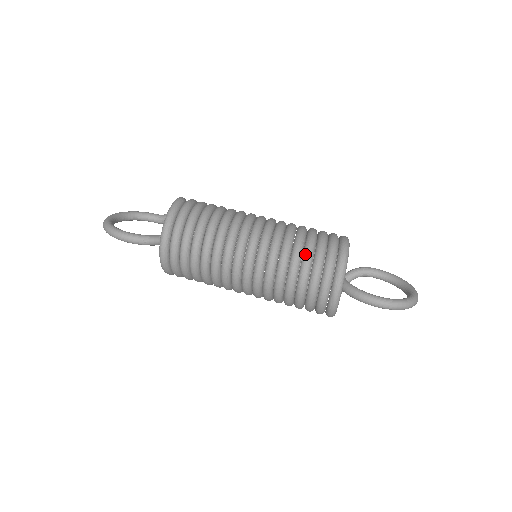
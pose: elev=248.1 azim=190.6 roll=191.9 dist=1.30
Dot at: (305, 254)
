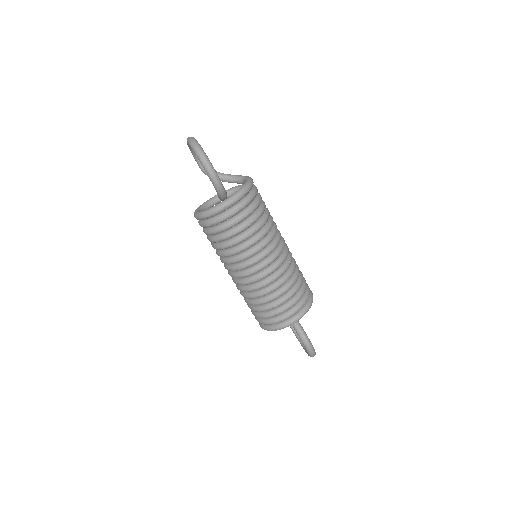
Dot at: (298, 284)
